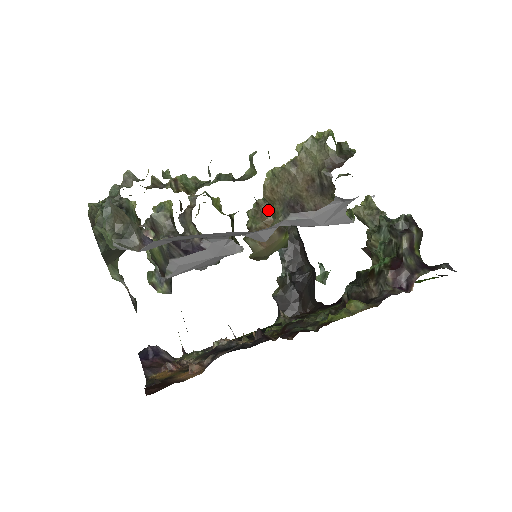
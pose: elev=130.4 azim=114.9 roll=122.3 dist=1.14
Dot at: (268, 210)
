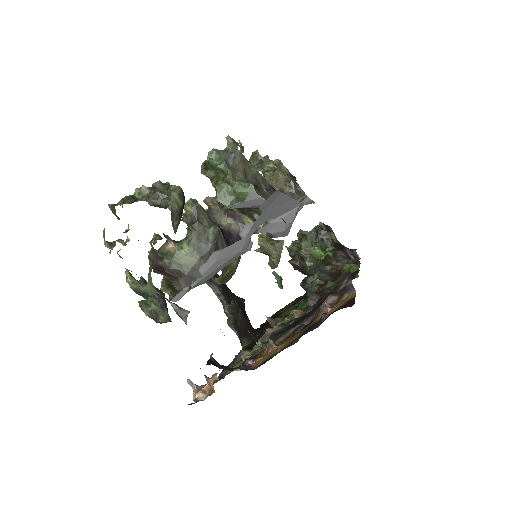
Dot at: occluded
